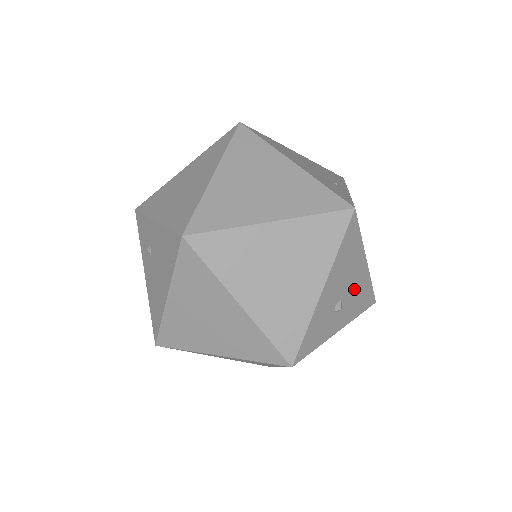
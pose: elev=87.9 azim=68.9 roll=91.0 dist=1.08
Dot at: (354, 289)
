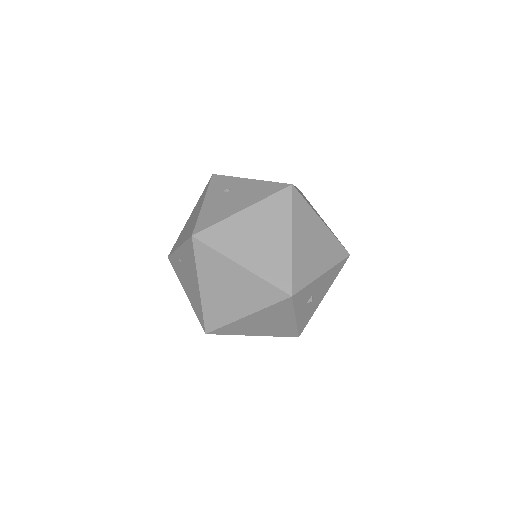
Dot at: (313, 304)
